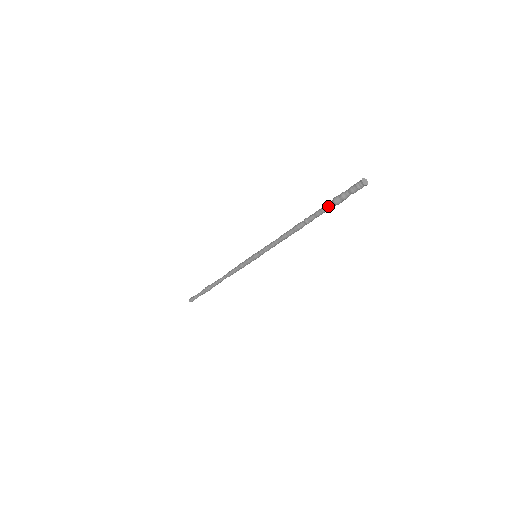
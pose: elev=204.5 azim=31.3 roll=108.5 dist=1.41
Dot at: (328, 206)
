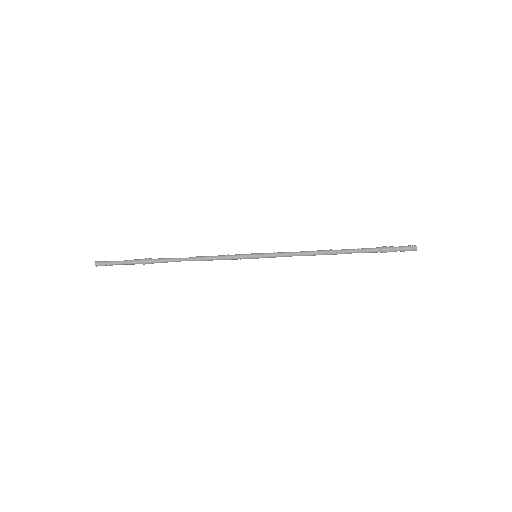
Dot at: (374, 248)
